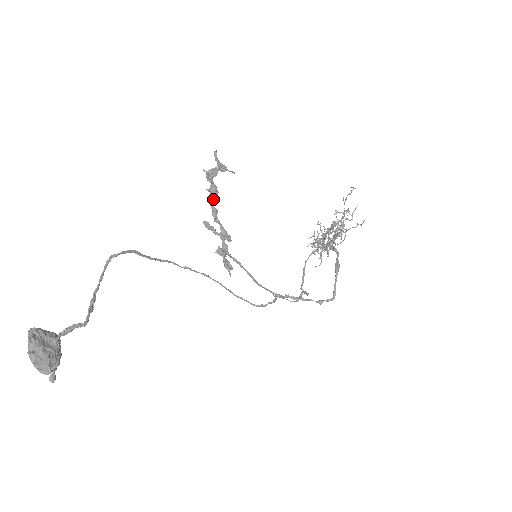
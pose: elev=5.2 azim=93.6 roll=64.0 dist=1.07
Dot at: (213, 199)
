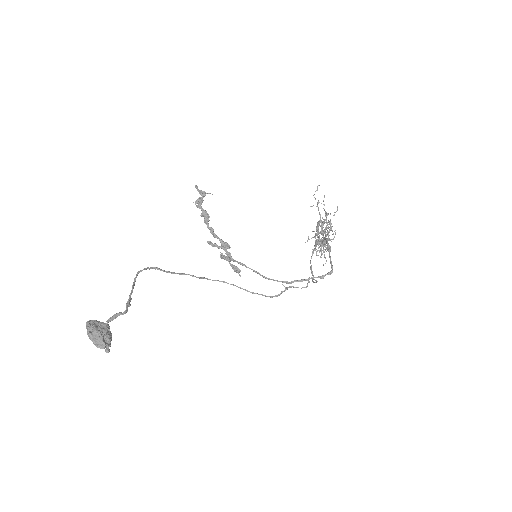
Dot at: (207, 221)
